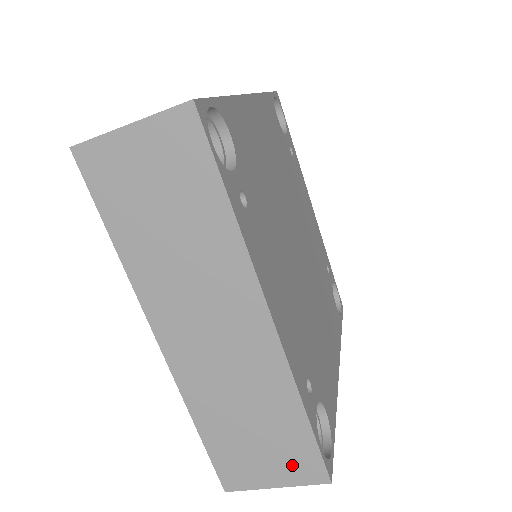
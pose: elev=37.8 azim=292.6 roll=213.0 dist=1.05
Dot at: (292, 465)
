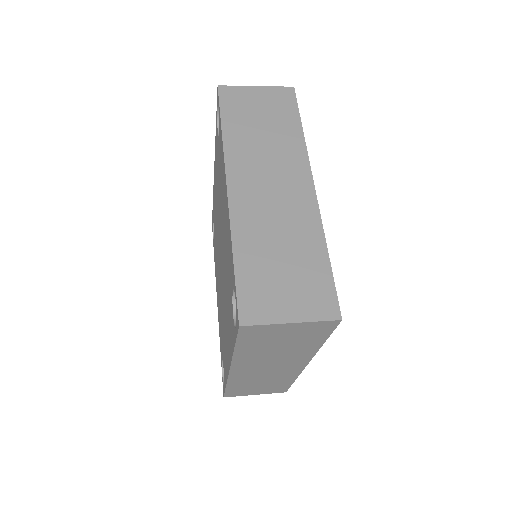
Dot at: (271, 390)
